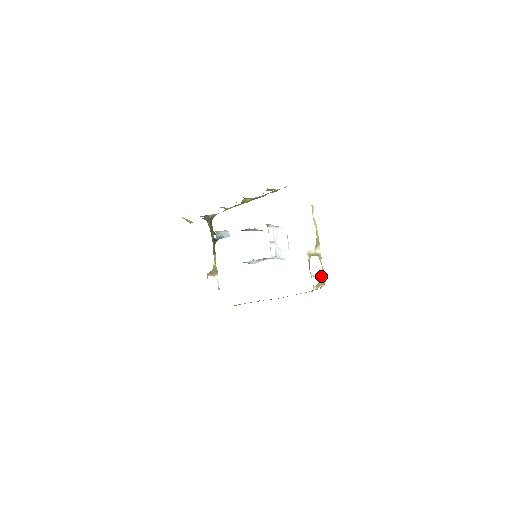
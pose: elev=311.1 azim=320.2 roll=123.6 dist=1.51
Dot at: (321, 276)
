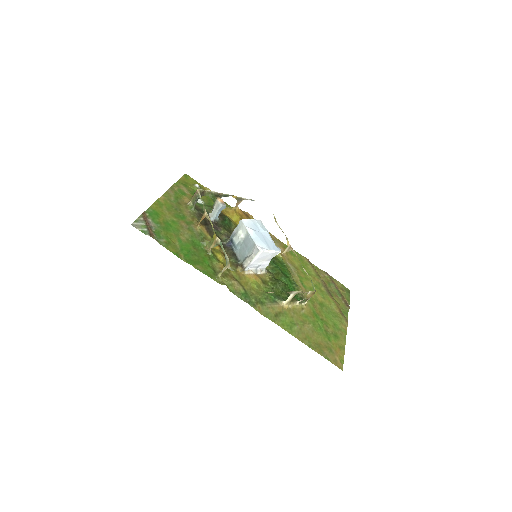
Dot at: (308, 296)
